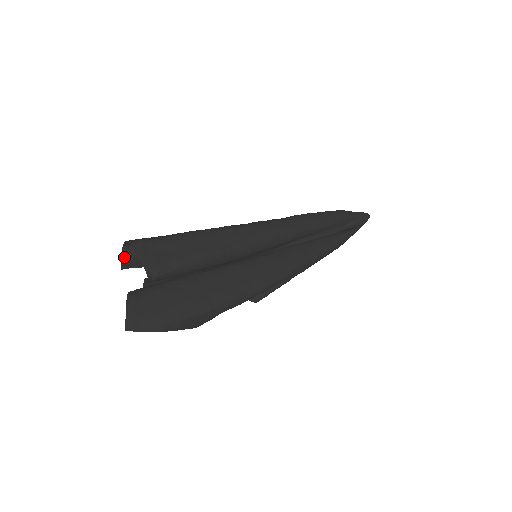
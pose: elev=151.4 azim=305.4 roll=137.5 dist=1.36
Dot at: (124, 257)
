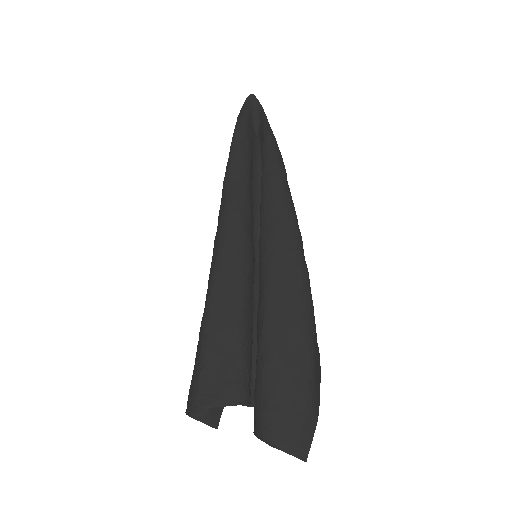
Dot at: (201, 418)
